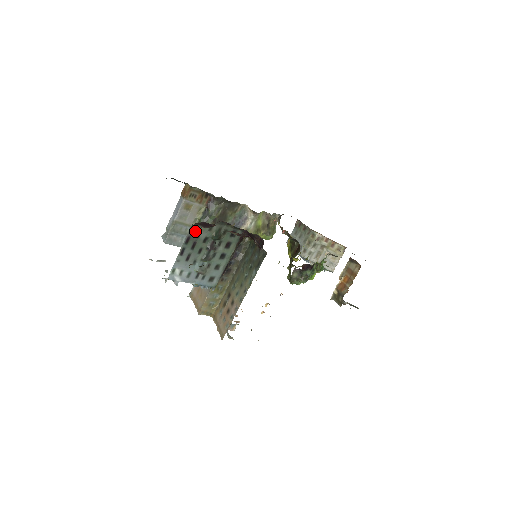
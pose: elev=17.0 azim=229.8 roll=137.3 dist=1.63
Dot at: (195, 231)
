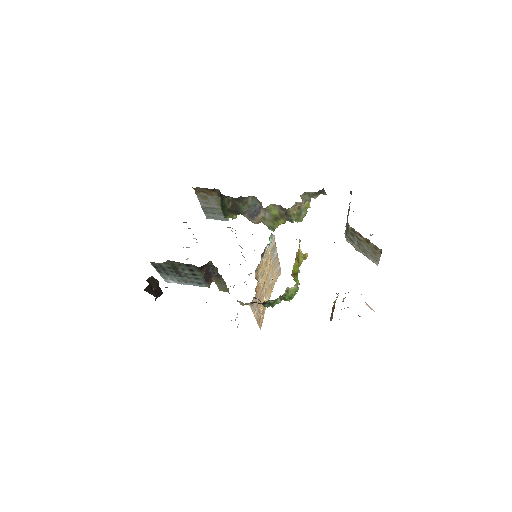
Dot at: (156, 263)
